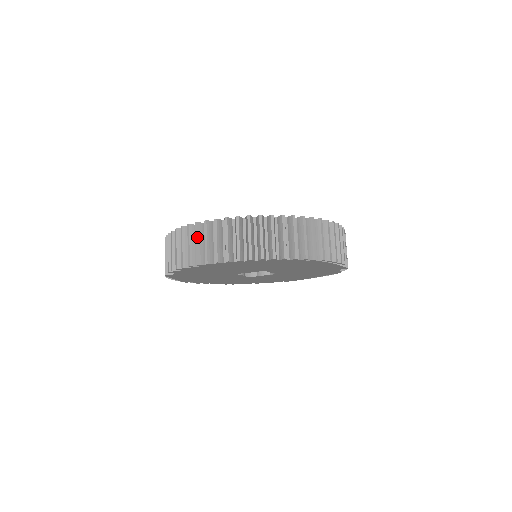
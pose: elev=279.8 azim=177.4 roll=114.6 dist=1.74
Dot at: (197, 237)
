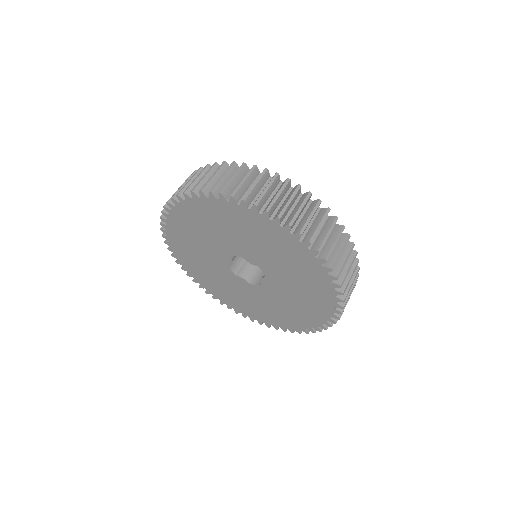
Dot at: occluded
